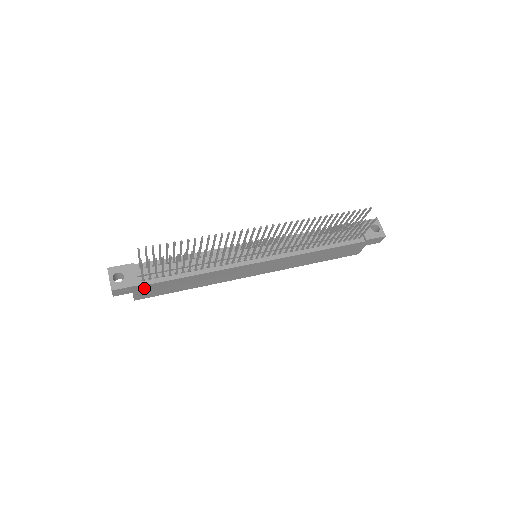
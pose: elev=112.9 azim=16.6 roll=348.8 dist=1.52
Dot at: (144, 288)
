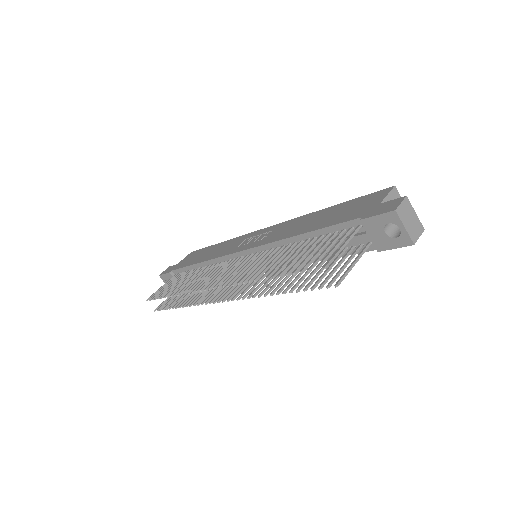
Dot at: occluded
